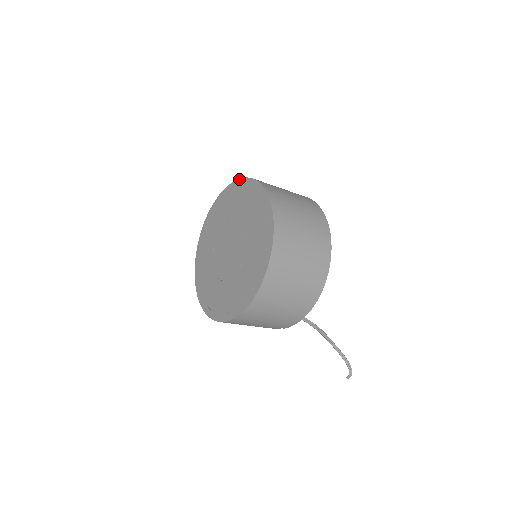
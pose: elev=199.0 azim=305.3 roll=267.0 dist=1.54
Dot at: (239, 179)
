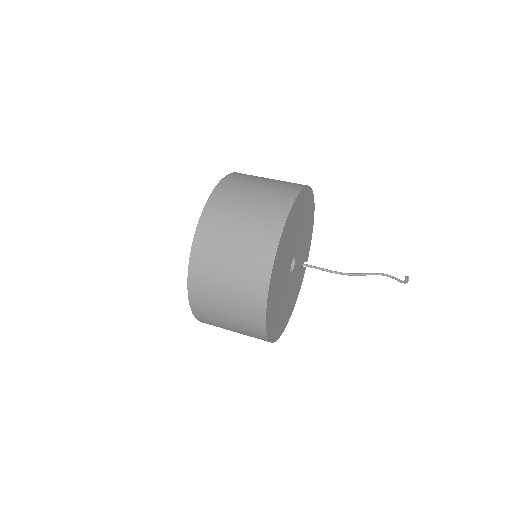
Dot at: (189, 262)
